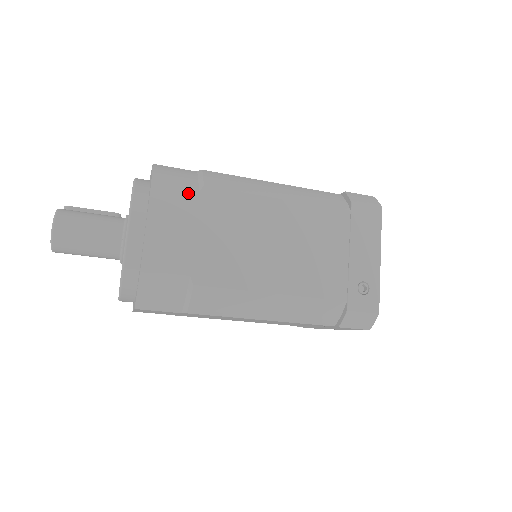
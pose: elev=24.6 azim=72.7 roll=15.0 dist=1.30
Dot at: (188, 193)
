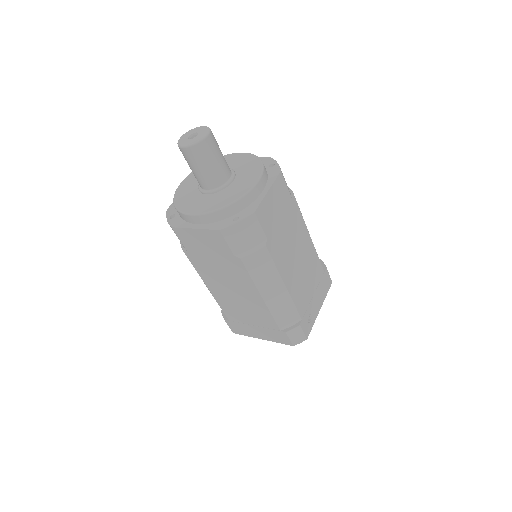
Dot at: (289, 193)
